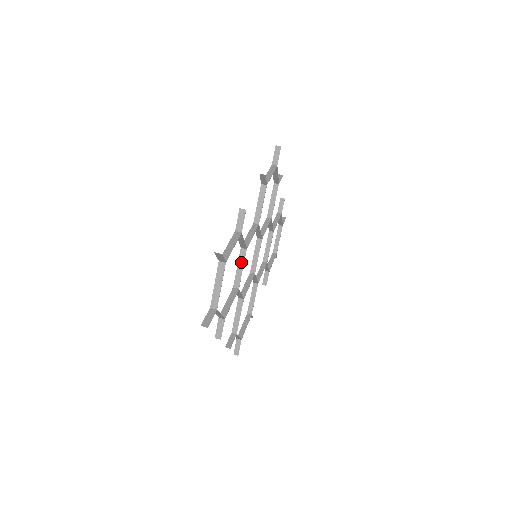
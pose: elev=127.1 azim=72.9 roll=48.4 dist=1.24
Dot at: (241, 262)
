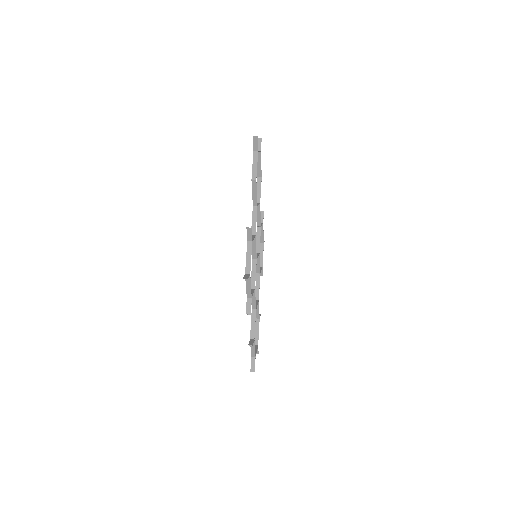
Dot at: (257, 204)
